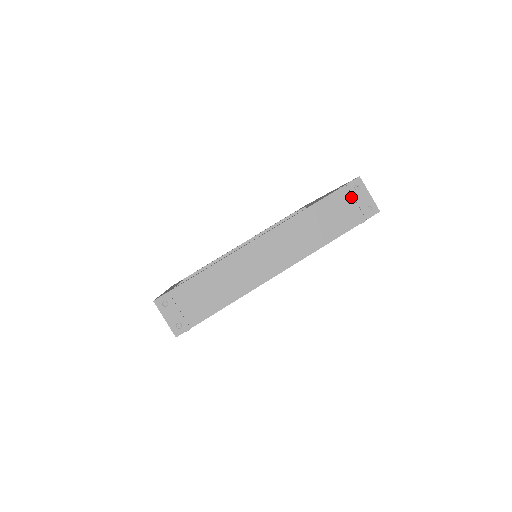
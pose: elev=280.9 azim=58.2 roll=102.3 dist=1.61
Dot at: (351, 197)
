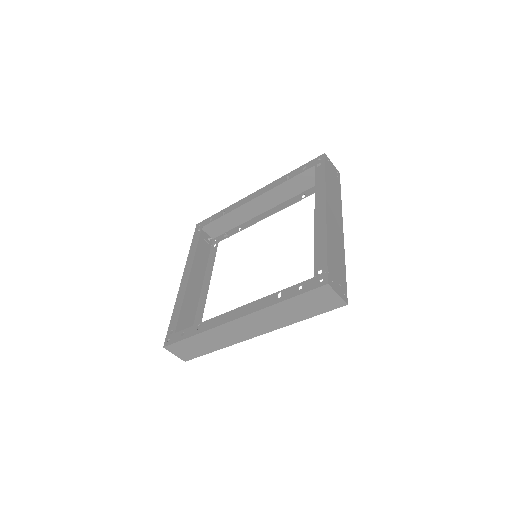
Dot at: (330, 167)
